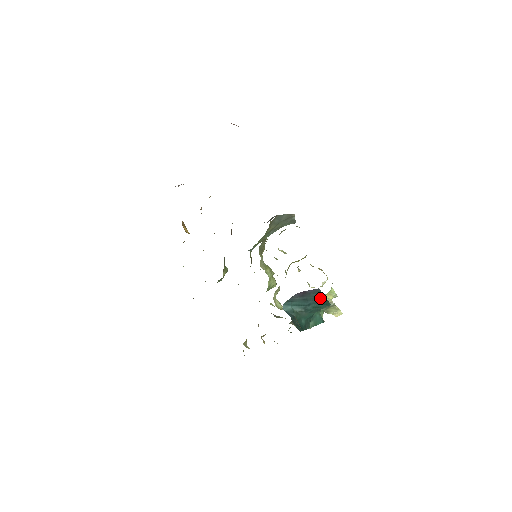
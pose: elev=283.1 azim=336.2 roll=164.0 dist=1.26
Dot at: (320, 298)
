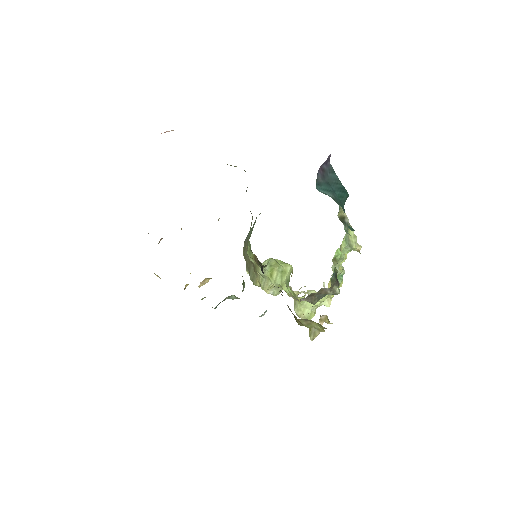
Dot at: (337, 183)
